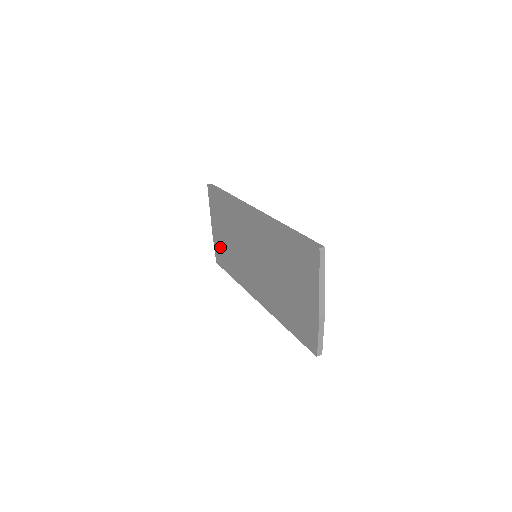
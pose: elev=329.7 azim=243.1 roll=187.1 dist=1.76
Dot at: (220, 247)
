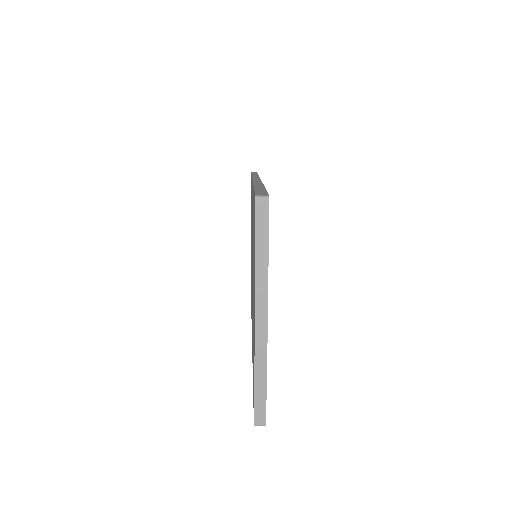
Dot at: occluded
